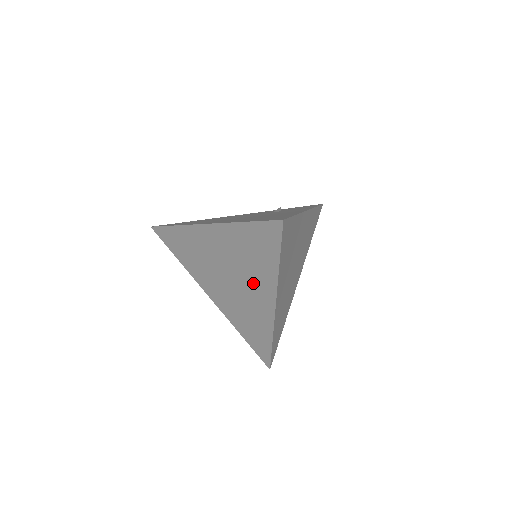
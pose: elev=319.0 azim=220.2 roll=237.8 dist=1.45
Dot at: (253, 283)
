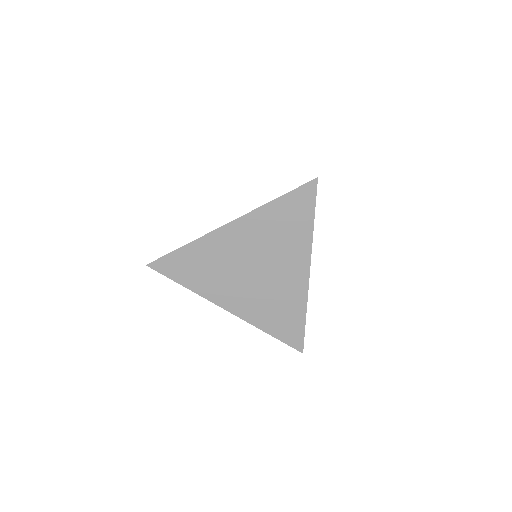
Dot at: (285, 259)
